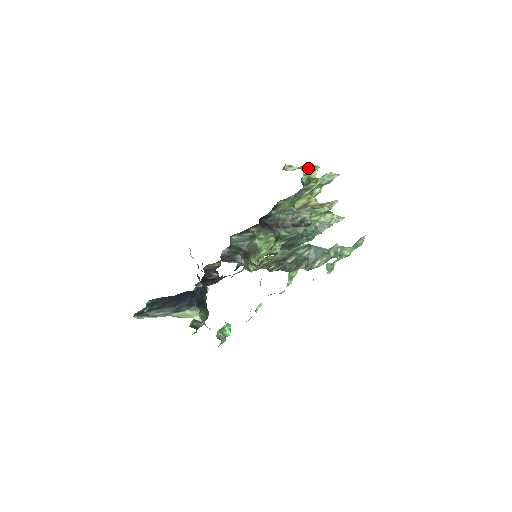
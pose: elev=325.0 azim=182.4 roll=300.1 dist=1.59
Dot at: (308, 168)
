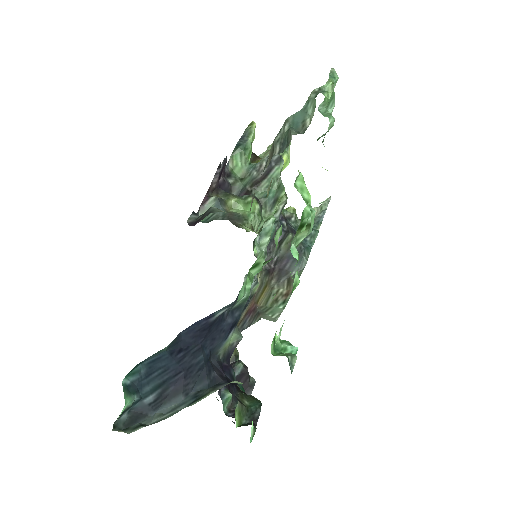
Dot at: occluded
